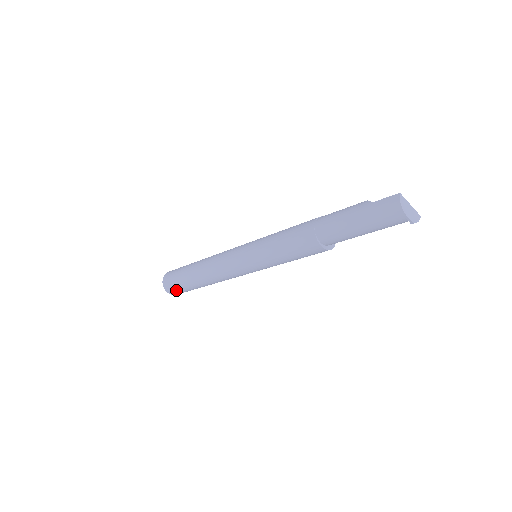
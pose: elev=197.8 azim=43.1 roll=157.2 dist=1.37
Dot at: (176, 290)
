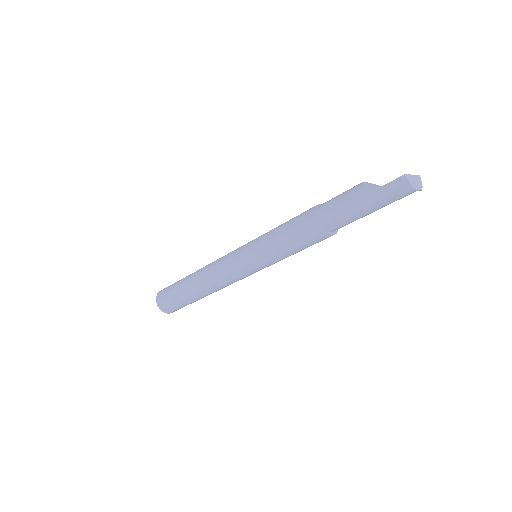
Dot at: occluded
